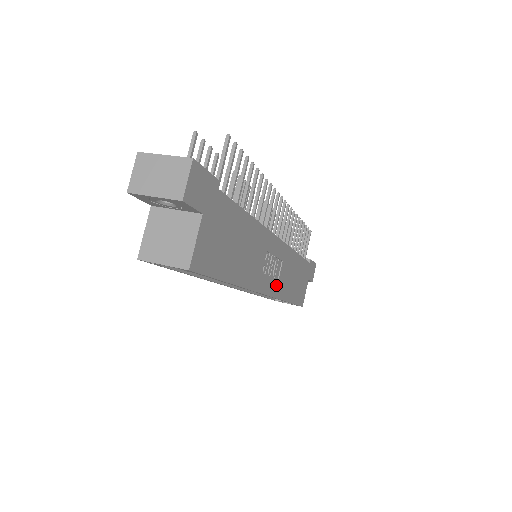
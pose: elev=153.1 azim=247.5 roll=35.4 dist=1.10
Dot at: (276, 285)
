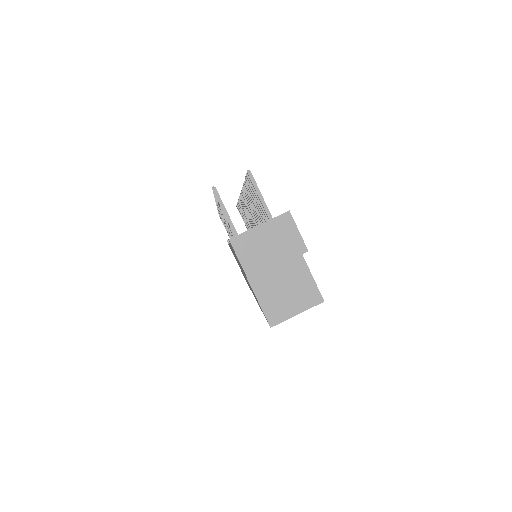
Dot at: occluded
